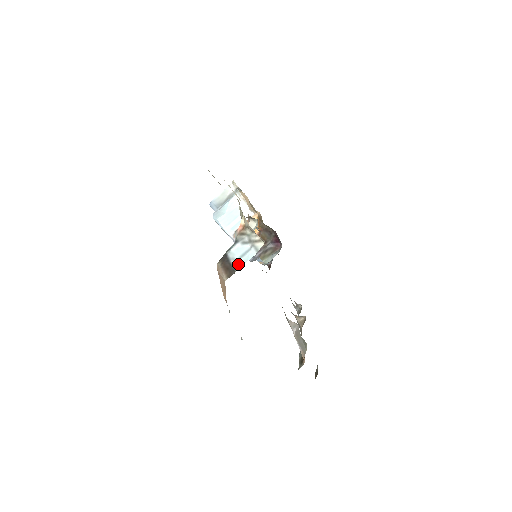
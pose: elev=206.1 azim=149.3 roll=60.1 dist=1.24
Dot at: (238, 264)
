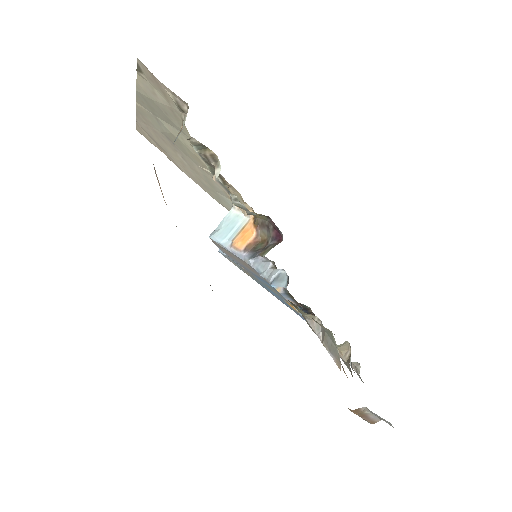
Dot at: occluded
